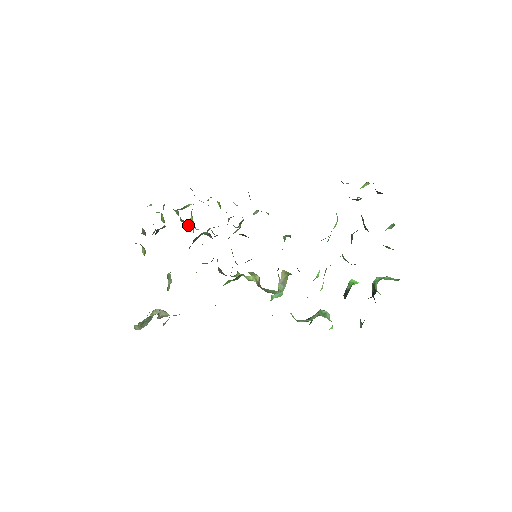
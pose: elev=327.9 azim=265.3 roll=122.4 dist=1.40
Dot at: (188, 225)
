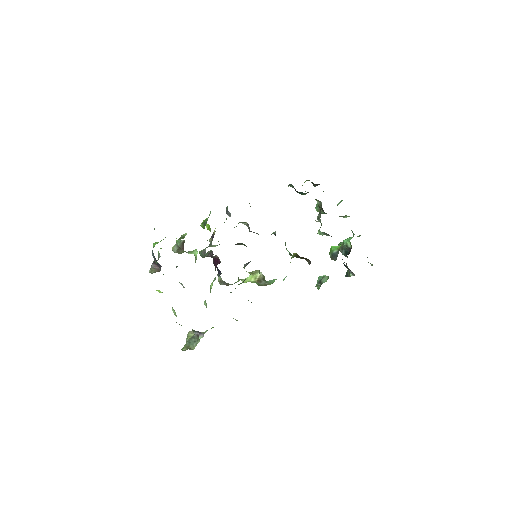
Dot at: (187, 252)
